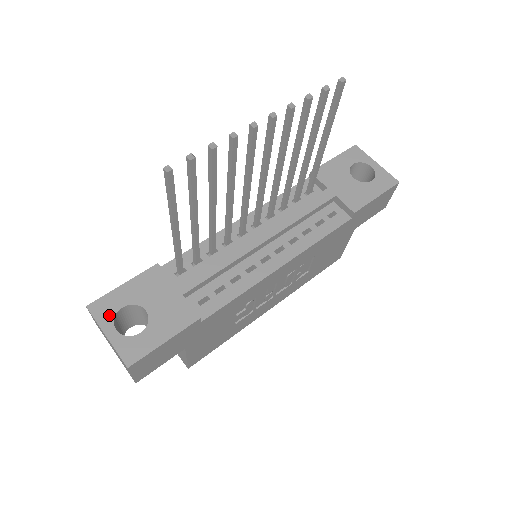
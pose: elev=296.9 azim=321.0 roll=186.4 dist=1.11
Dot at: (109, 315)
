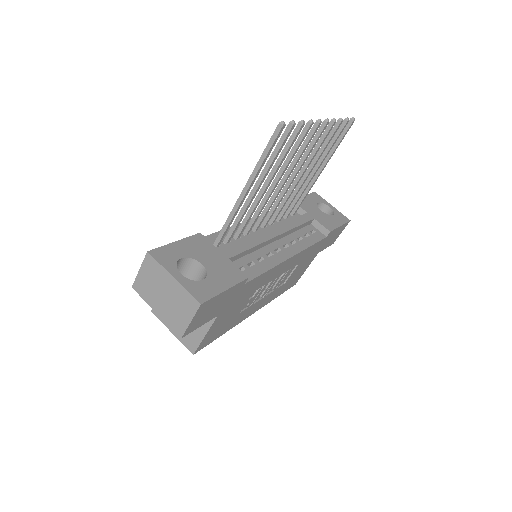
Dot at: (171, 262)
